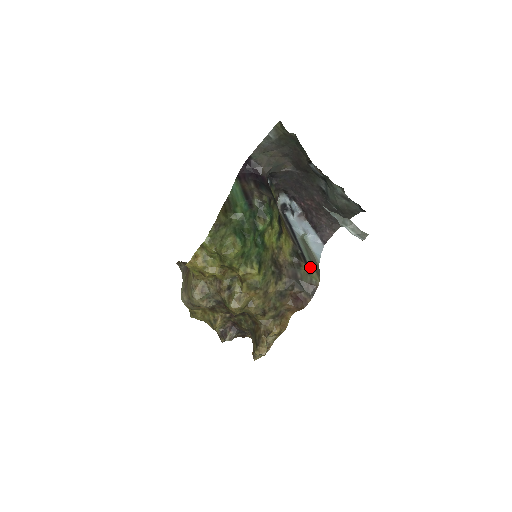
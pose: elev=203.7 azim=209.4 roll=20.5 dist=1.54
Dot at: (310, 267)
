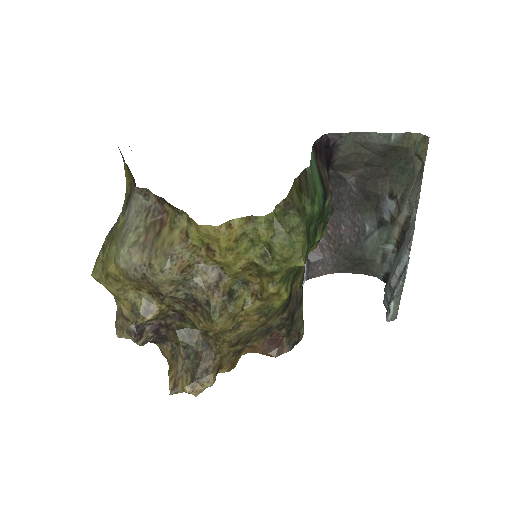
Dot at: occluded
